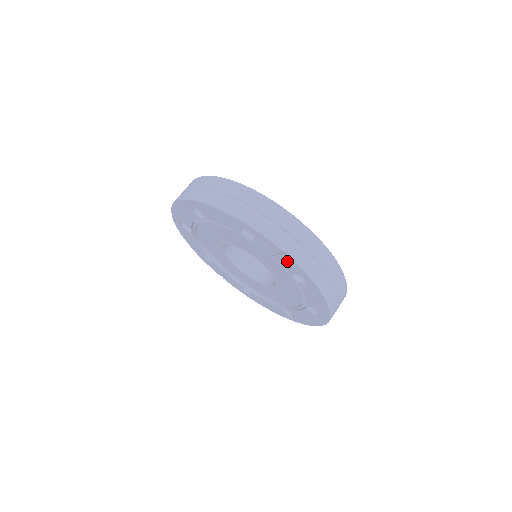
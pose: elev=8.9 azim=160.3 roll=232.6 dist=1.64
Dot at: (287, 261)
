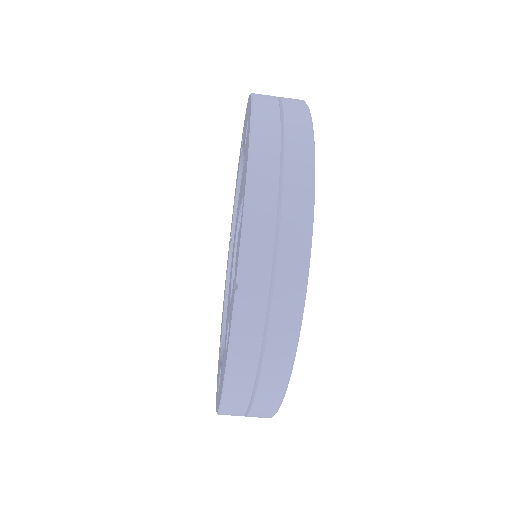
Dot at: occluded
